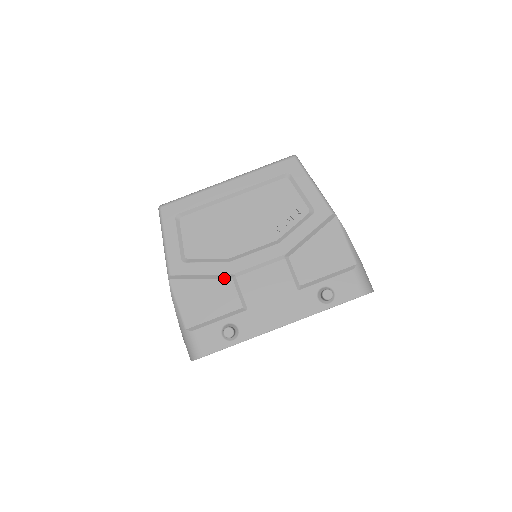
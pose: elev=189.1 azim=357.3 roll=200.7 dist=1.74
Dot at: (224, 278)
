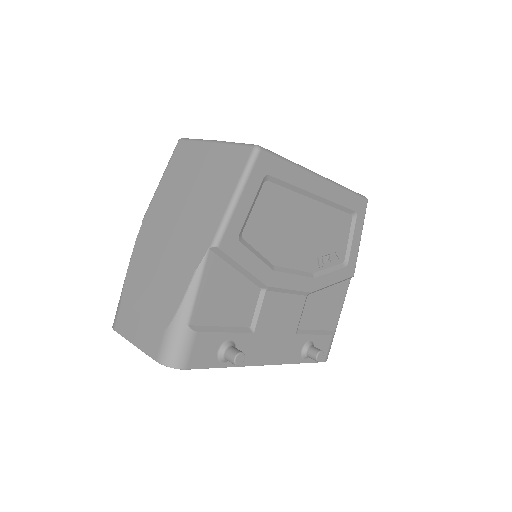
Dot at: (256, 284)
